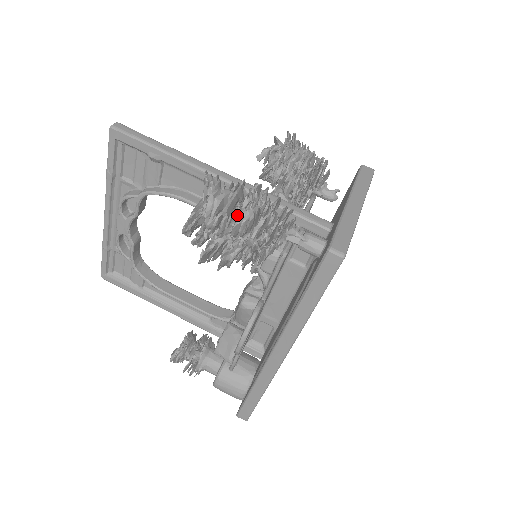
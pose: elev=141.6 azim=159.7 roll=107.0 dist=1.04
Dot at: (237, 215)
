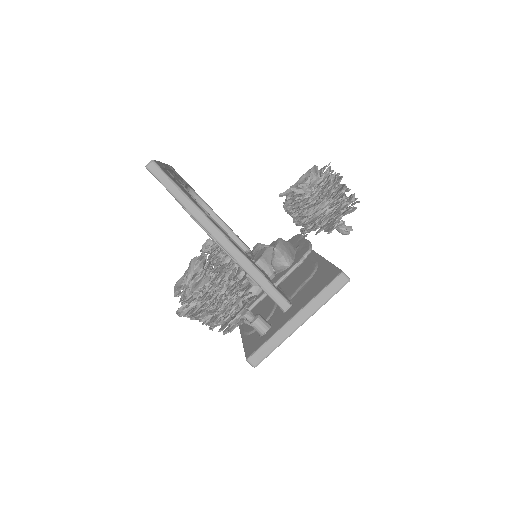
Dot at: (200, 313)
